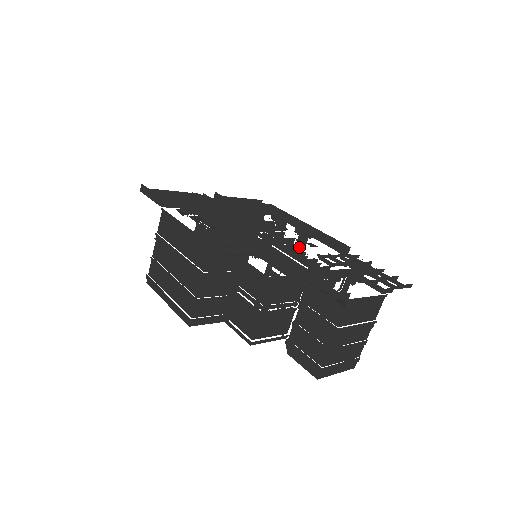
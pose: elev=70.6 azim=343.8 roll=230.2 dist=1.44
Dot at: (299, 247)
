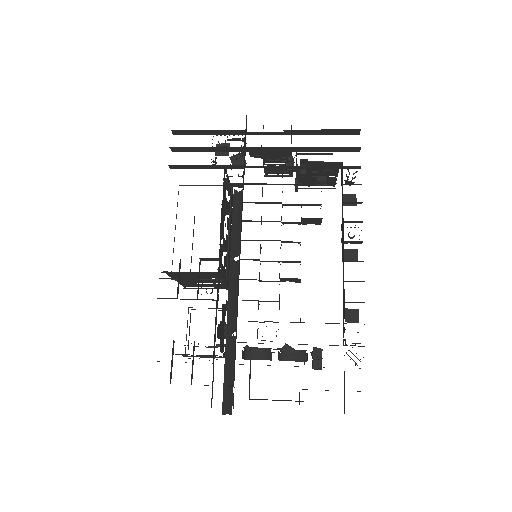
Dot at: (290, 280)
